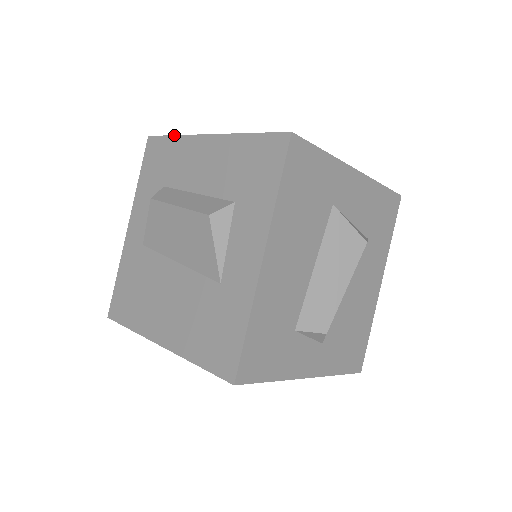
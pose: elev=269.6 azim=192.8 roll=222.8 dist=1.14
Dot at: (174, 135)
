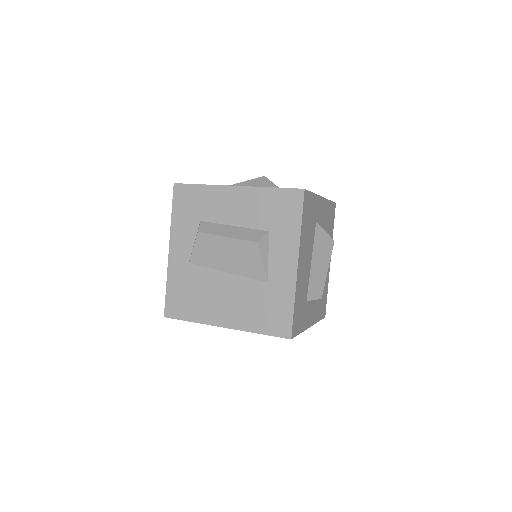
Dot at: (202, 184)
